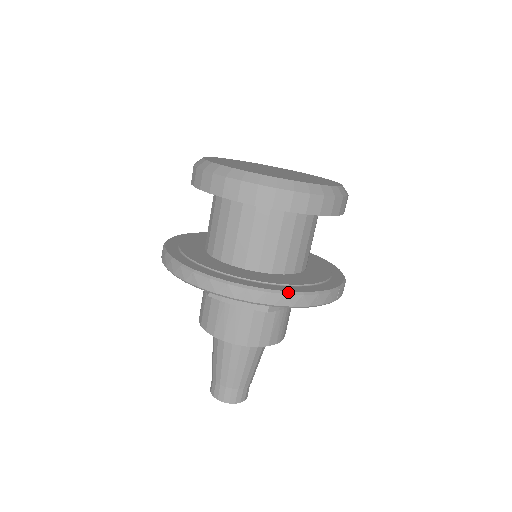
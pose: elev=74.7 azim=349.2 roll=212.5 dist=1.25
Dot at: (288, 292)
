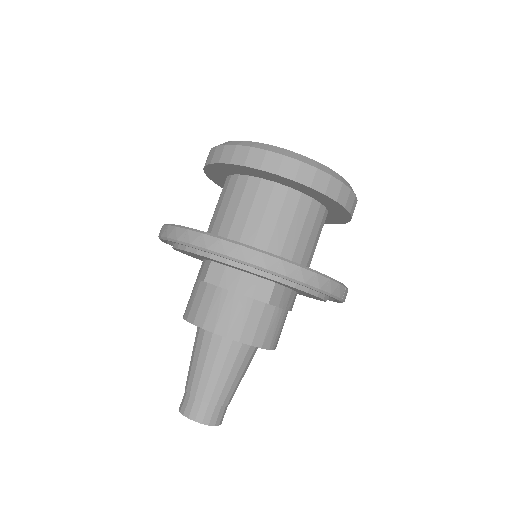
Dot at: (302, 266)
